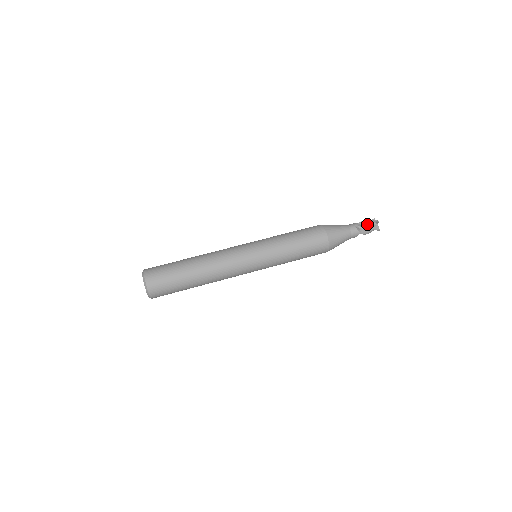
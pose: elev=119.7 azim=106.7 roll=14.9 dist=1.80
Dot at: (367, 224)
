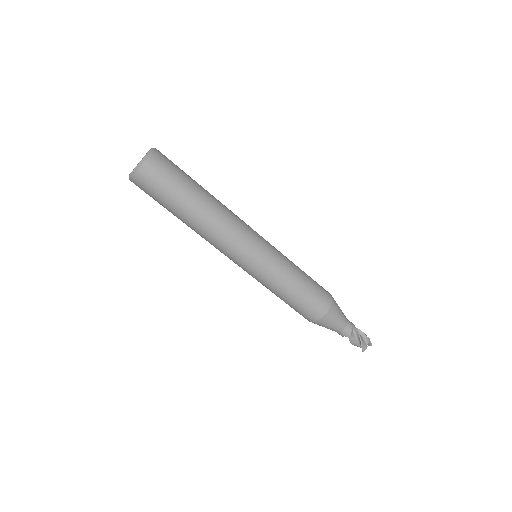
Dot at: (362, 336)
